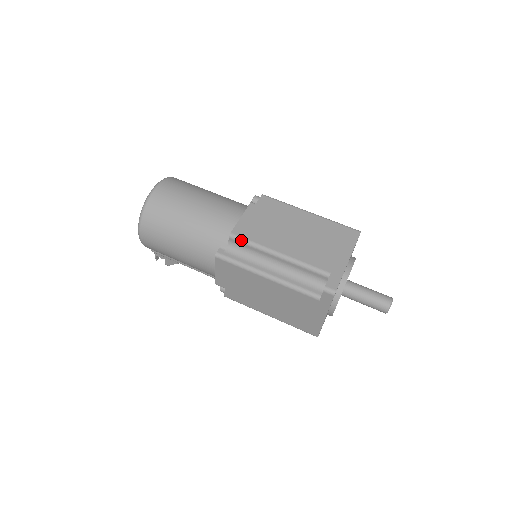
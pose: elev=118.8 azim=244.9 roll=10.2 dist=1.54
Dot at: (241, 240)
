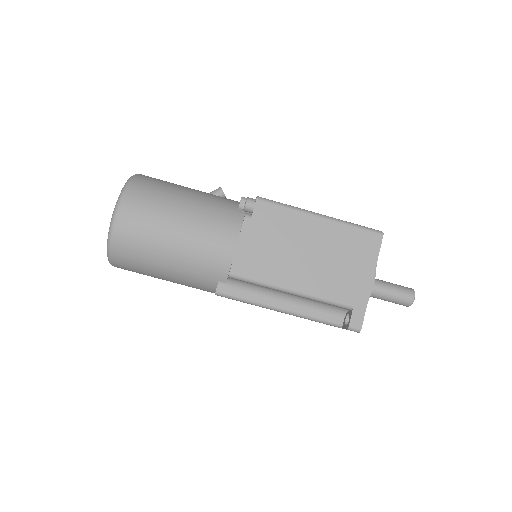
Dot at: (244, 280)
